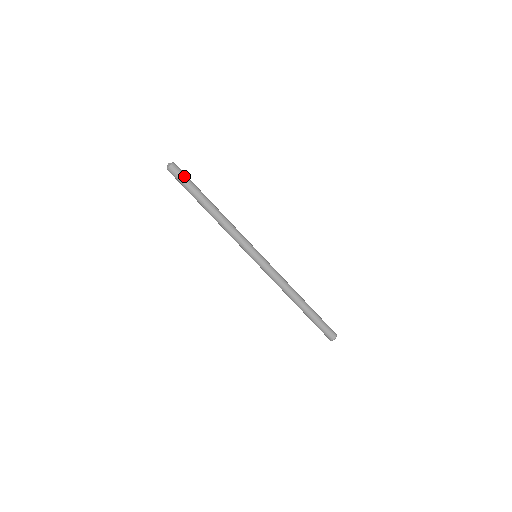
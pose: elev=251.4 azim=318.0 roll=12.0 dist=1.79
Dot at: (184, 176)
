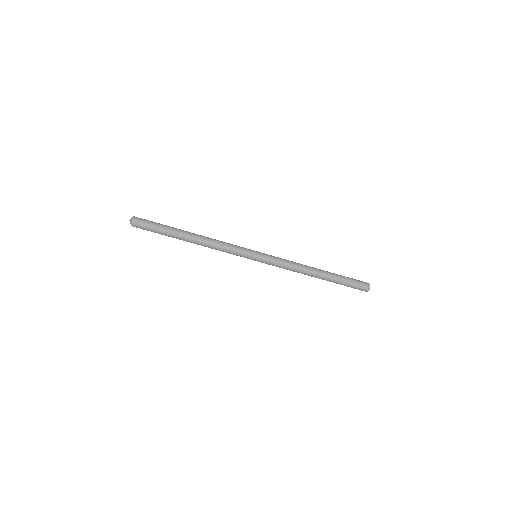
Dot at: (150, 223)
